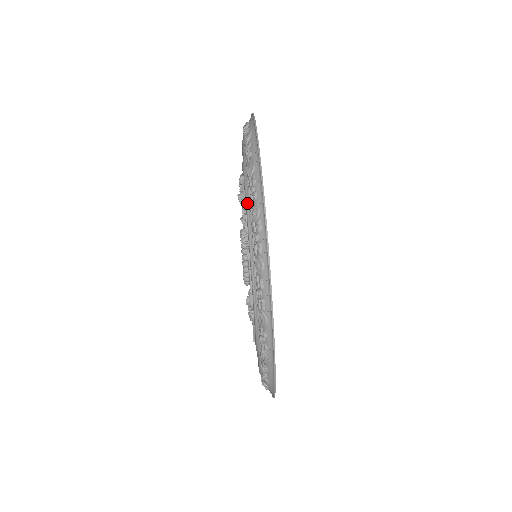
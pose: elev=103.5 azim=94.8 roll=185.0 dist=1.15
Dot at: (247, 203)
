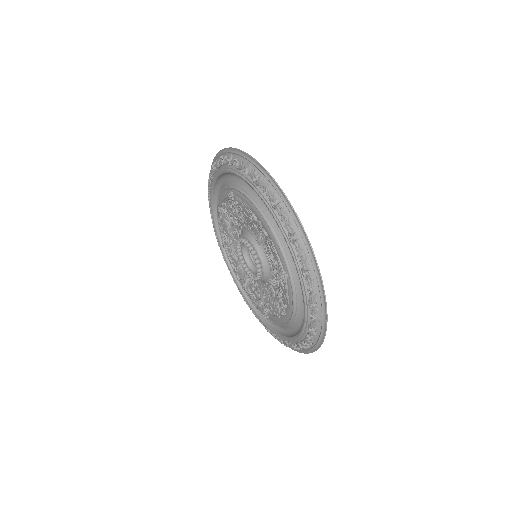
Dot at: (249, 198)
